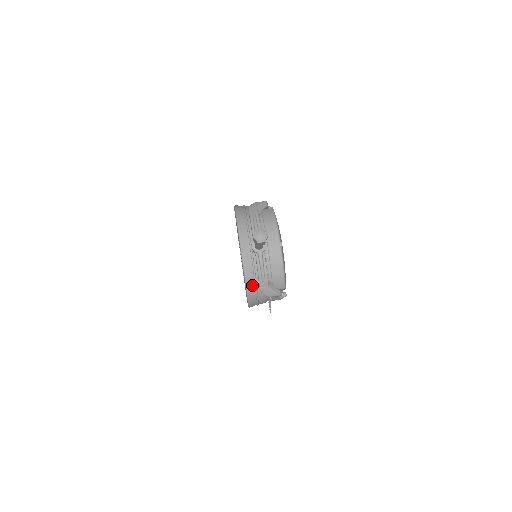
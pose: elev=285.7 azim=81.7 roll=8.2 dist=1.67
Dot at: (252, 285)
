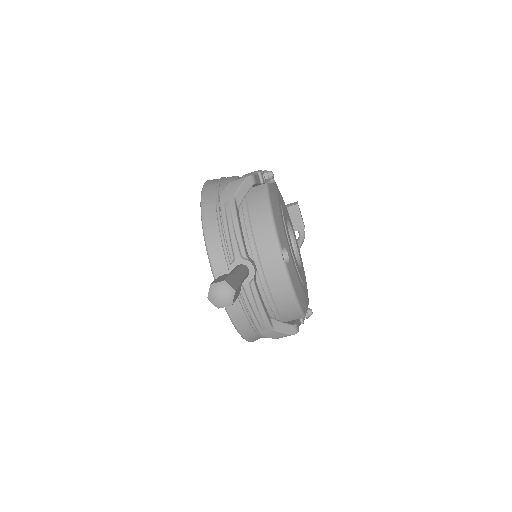
Dot at: (246, 326)
